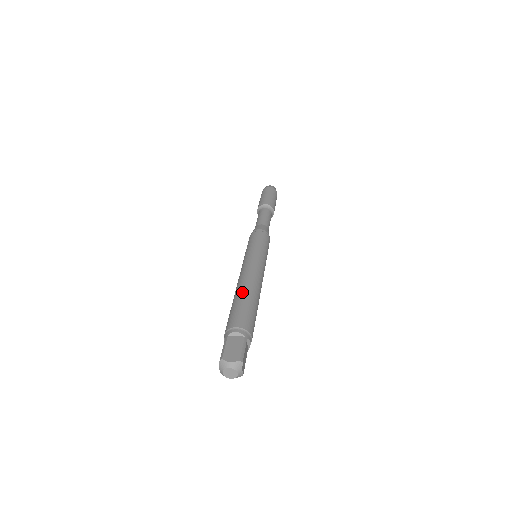
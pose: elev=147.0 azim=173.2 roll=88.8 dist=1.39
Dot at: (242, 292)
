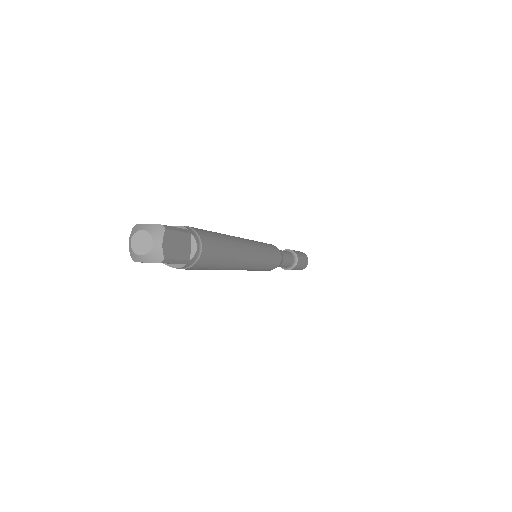
Dot at: occluded
